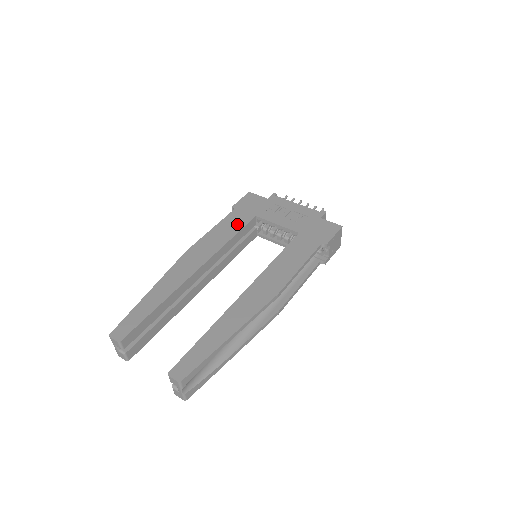
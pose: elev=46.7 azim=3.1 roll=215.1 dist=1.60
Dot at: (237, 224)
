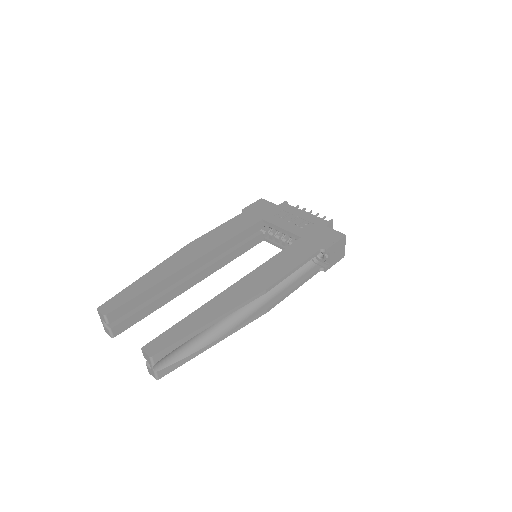
Dot at: (243, 225)
